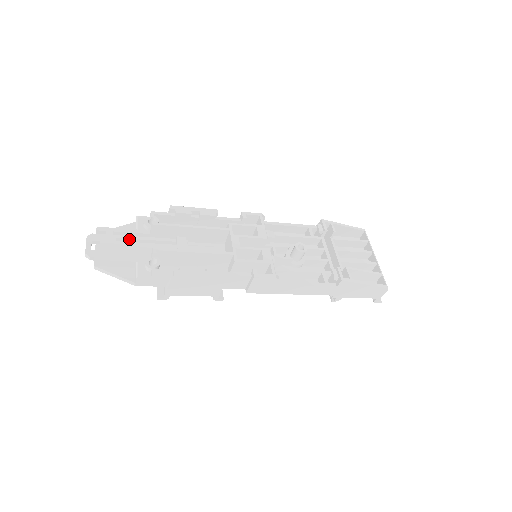
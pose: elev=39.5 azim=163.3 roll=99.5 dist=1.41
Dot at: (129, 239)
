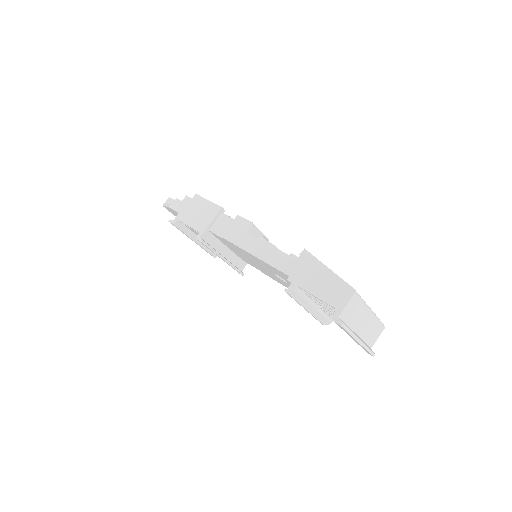
Dot at: occluded
